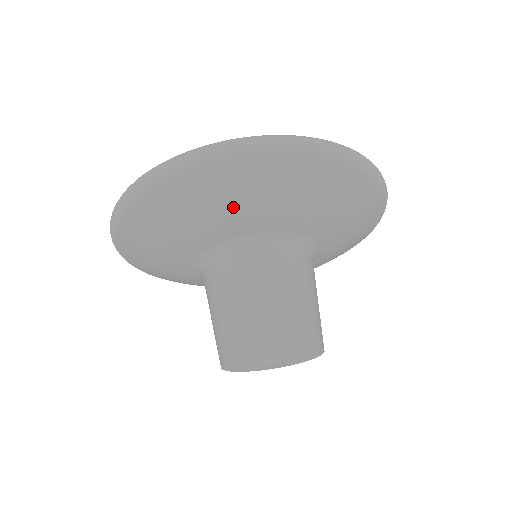
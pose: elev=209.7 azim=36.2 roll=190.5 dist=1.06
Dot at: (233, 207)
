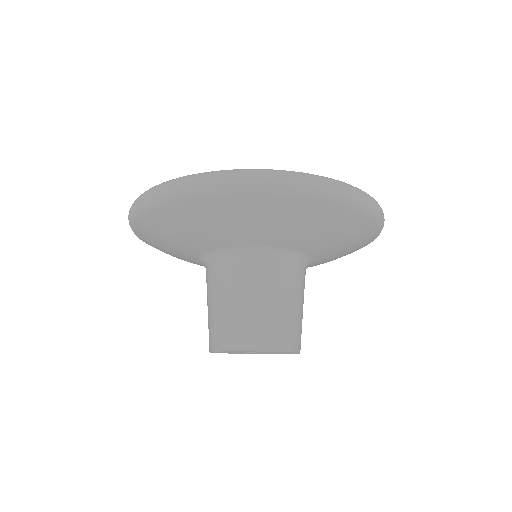
Dot at: (327, 235)
